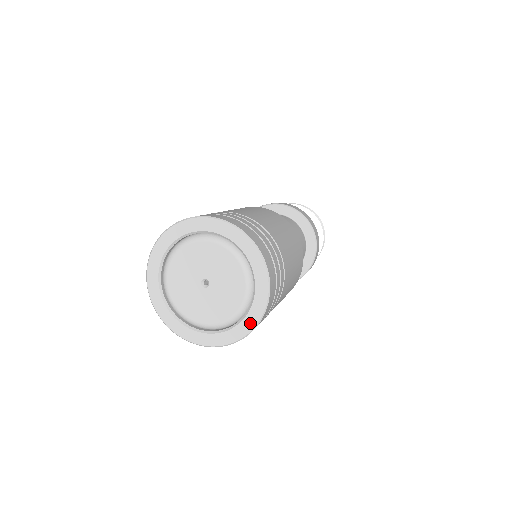
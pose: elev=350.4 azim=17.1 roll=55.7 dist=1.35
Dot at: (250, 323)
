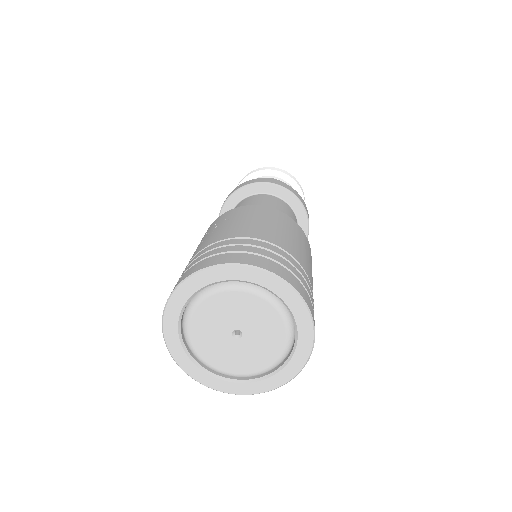
Dot at: (238, 389)
